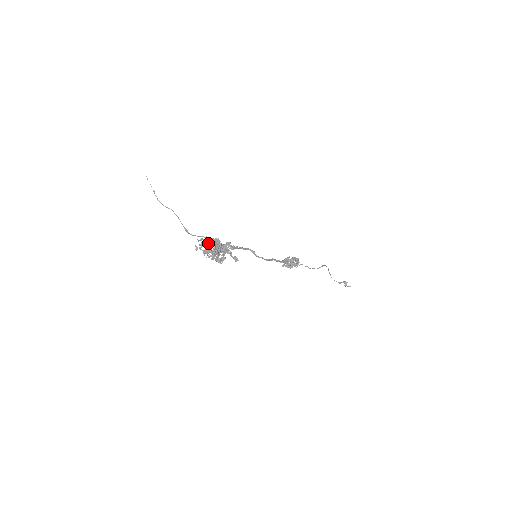
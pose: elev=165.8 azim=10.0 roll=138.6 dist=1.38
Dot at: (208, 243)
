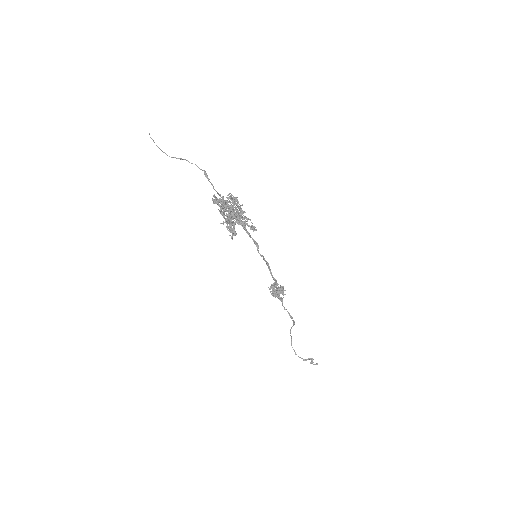
Dot at: (225, 202)
